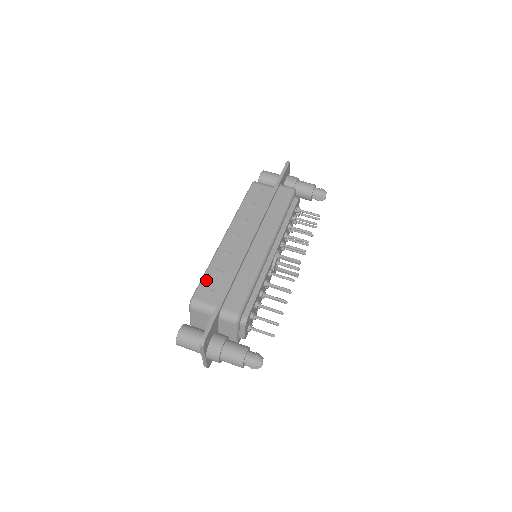
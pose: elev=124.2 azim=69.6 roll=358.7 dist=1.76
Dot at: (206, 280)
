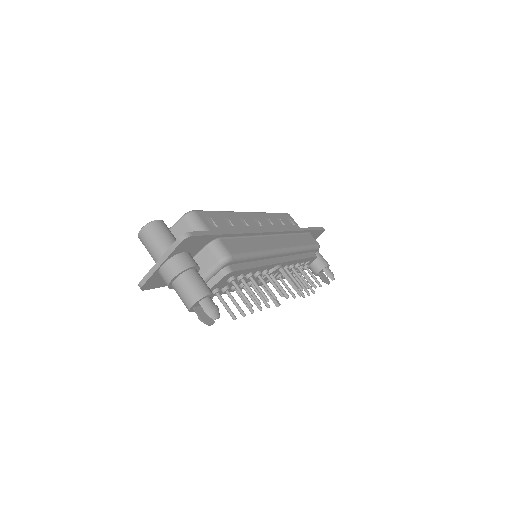
Dot at: (215, 214)
